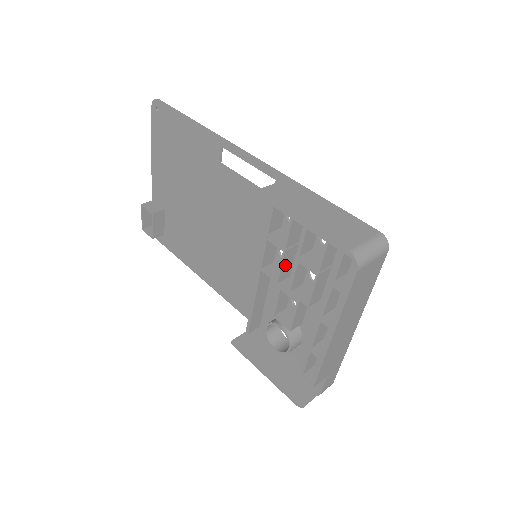
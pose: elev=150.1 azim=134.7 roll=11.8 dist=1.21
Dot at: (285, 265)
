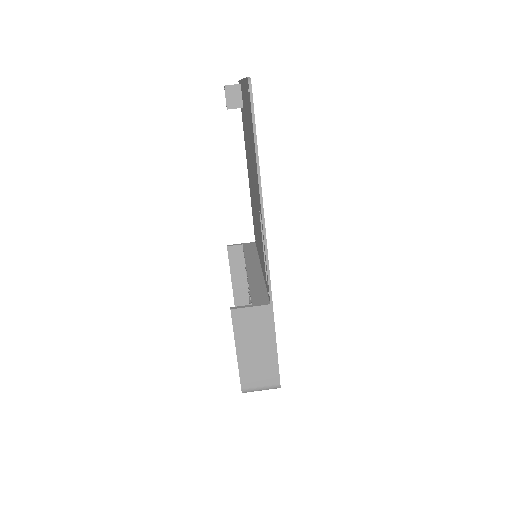
Dot at: occluded
